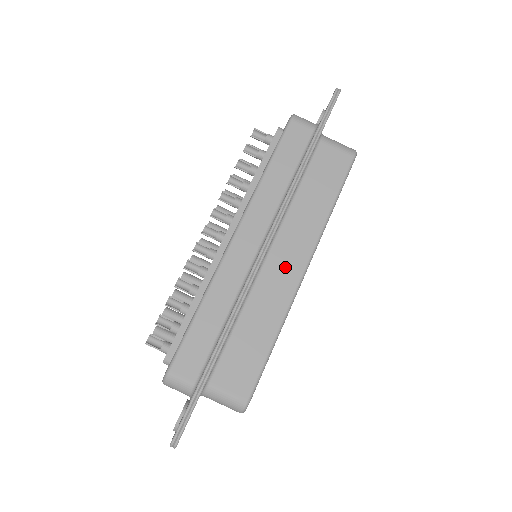
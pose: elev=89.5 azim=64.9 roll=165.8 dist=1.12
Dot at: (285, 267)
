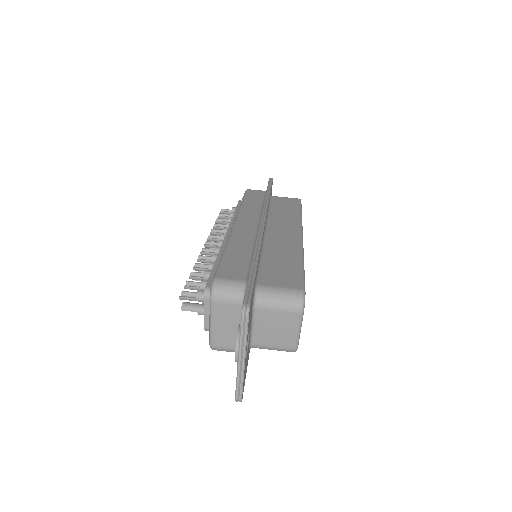
Dot at: (284, 233)
